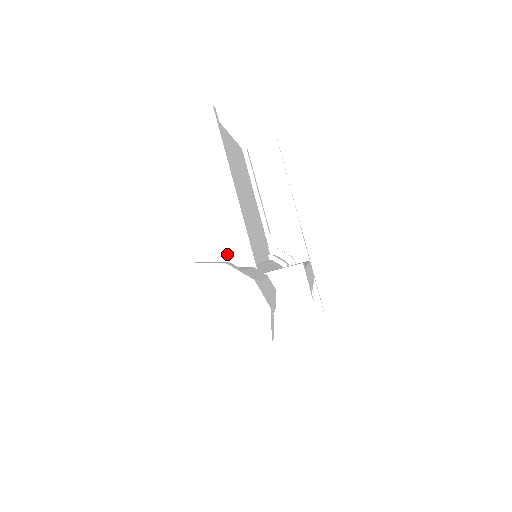
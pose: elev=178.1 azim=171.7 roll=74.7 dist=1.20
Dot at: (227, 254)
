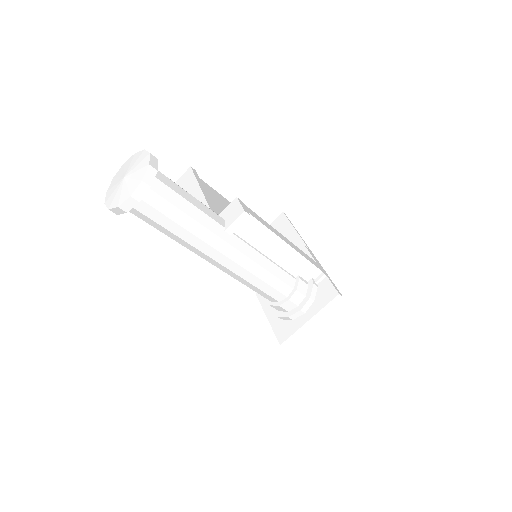
Dot at: occluded
